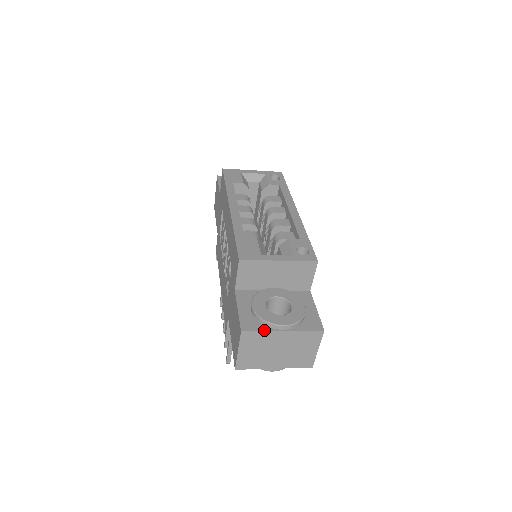
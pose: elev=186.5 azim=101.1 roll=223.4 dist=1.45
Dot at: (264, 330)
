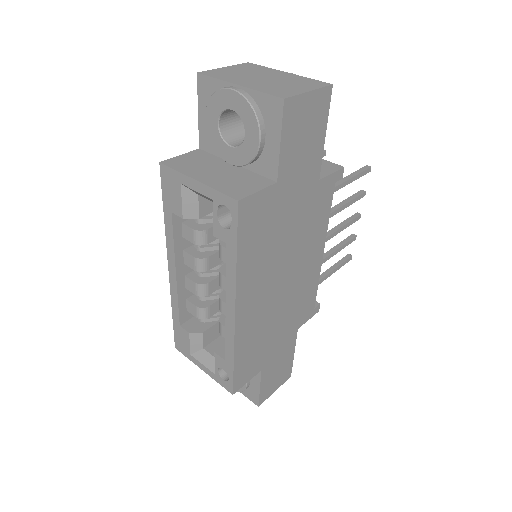
Dot at: occluded
